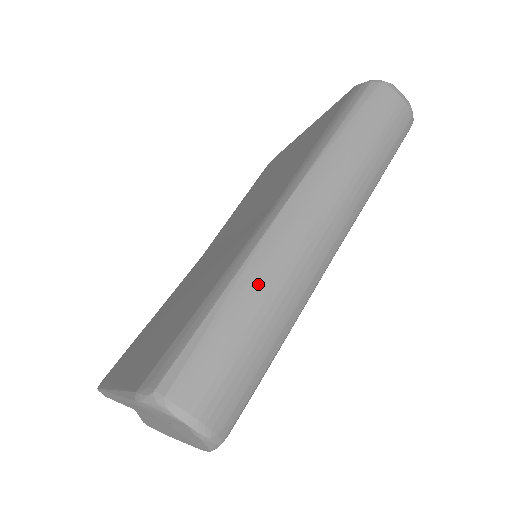
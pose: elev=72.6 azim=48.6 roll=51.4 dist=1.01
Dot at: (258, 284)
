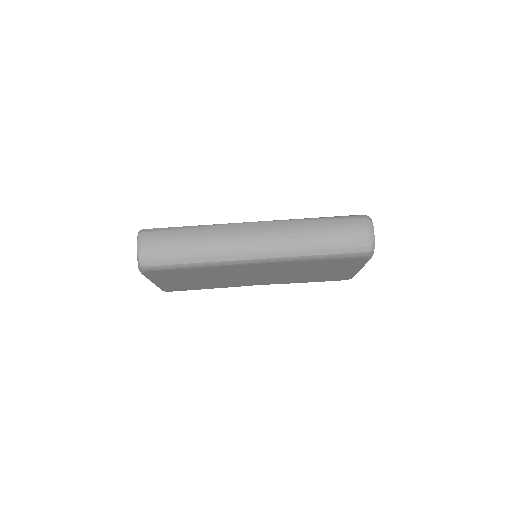
Dot at: (207, 233)
